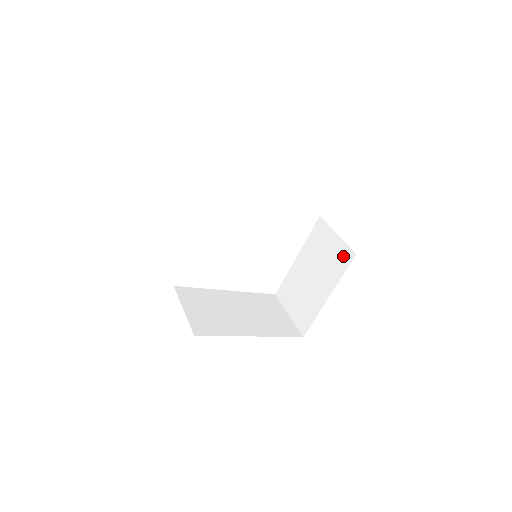
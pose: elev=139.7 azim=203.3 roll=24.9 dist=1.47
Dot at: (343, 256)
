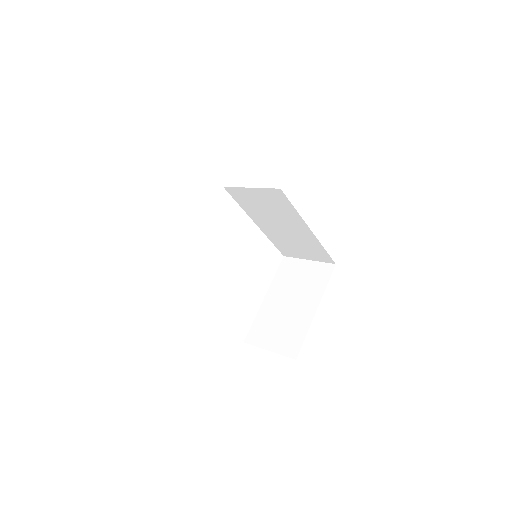
Dot at: (322, 271)
